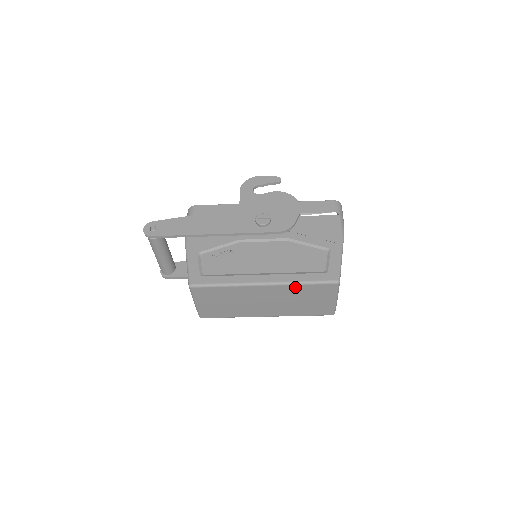
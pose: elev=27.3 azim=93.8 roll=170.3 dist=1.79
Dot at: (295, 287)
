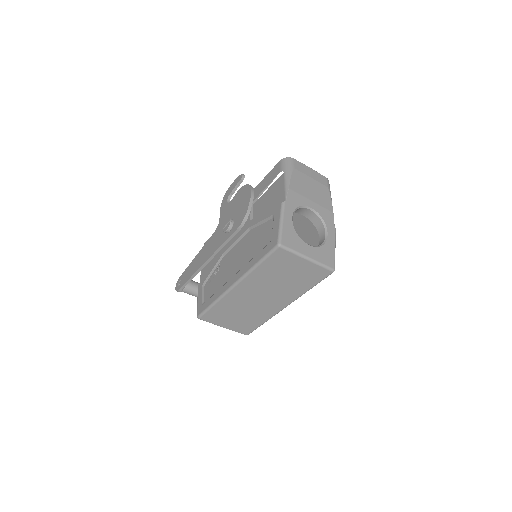
Dot at: (256, 272)
